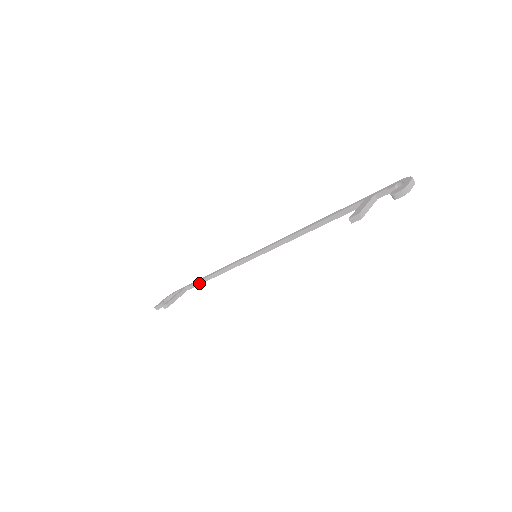
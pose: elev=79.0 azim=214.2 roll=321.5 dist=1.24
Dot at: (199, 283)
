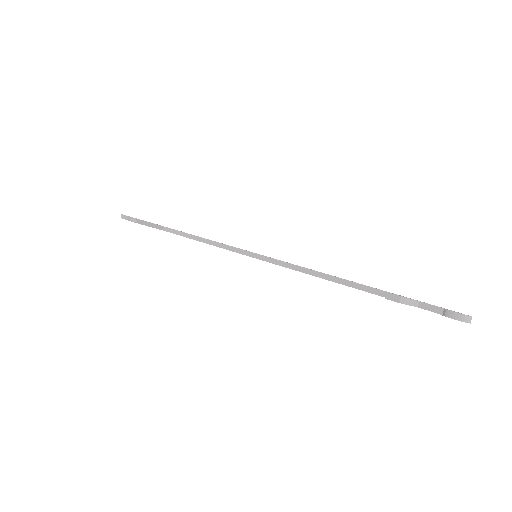
Dot at: (180, 233)
